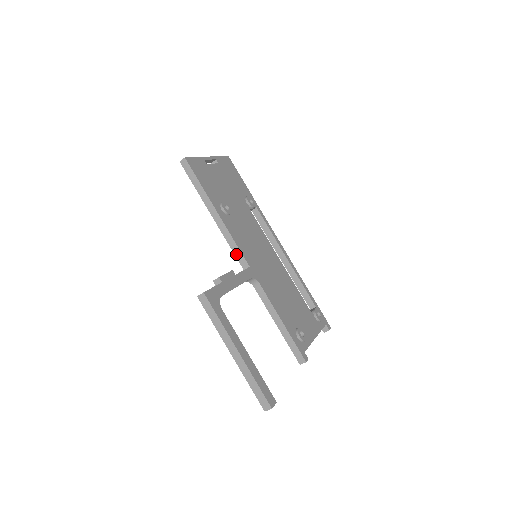
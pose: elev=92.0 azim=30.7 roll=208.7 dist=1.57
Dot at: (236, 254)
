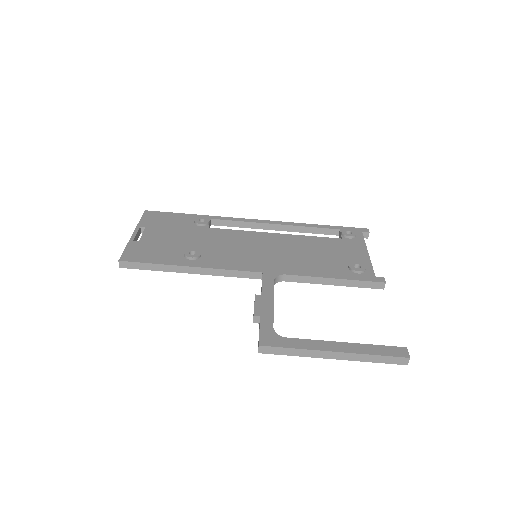
Dot at: (242, 276)
